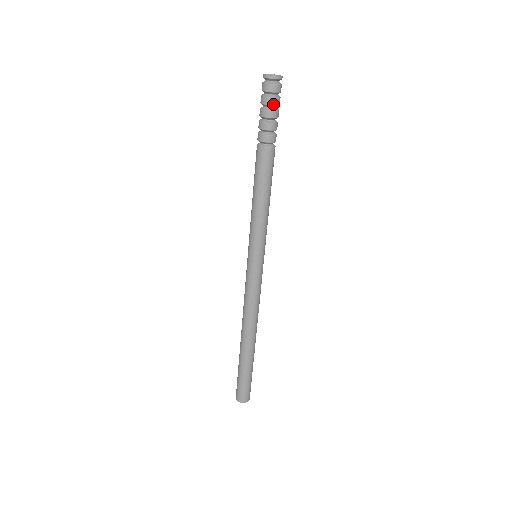
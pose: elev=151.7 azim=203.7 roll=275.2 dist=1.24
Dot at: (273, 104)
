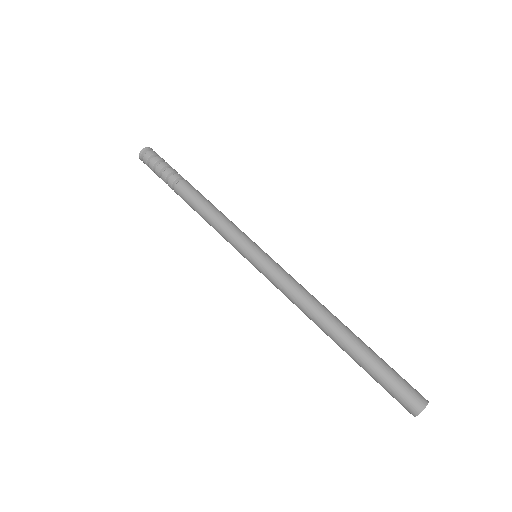
Dot at: (153, 165)
